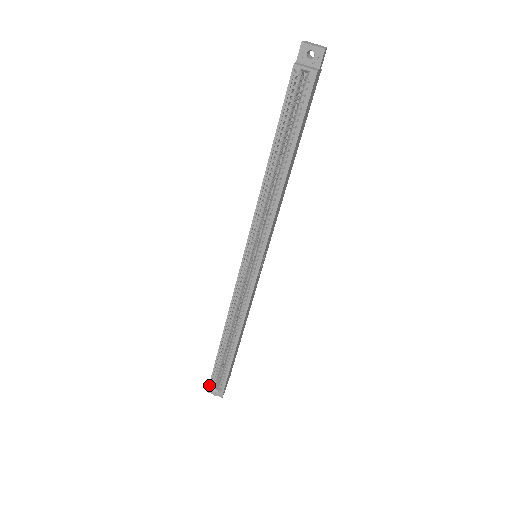
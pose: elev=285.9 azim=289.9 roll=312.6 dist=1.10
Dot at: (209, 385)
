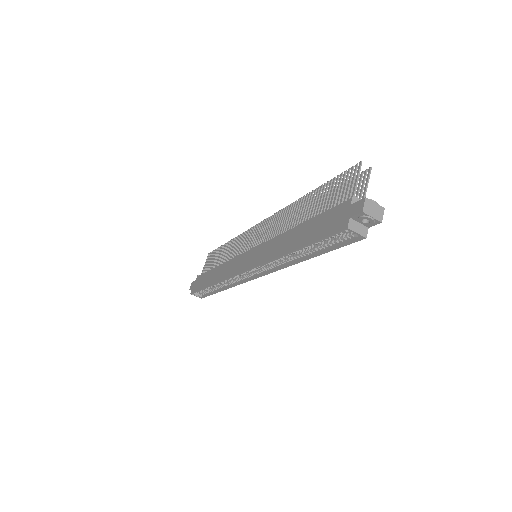
Dot at: (192, 293)
